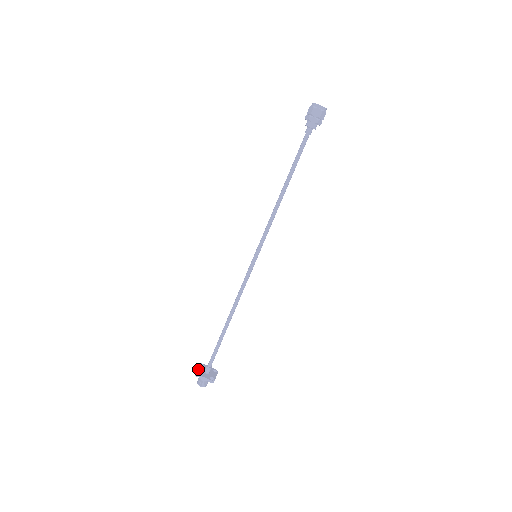
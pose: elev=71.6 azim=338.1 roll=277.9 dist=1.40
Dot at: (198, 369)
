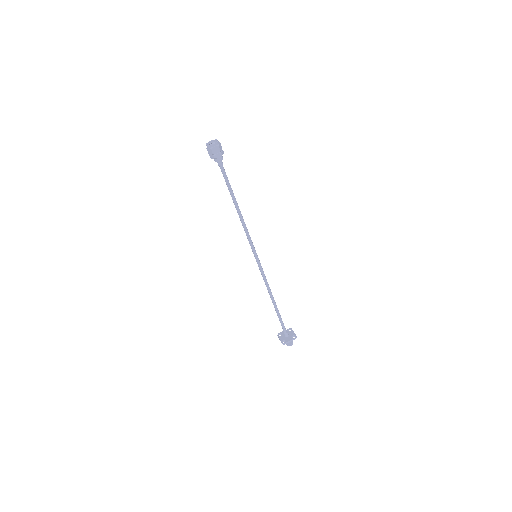
Dot at: (281, 340)
